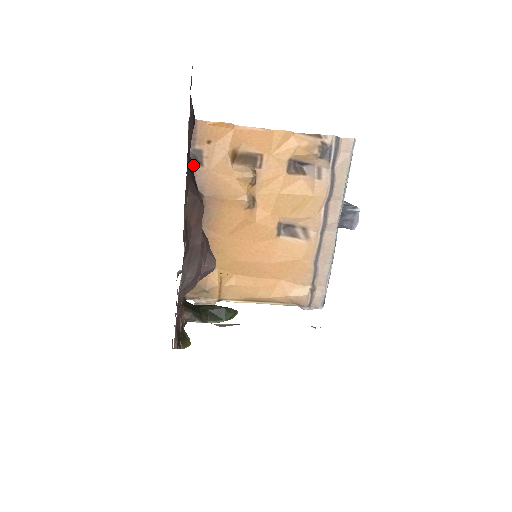
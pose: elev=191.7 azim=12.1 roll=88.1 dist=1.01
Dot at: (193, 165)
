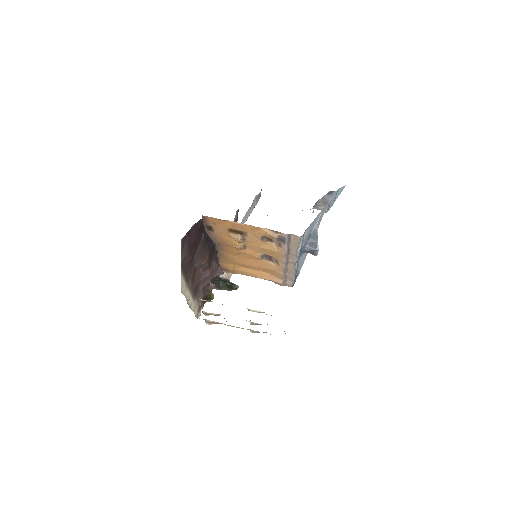
Dot at: (209, 230)
